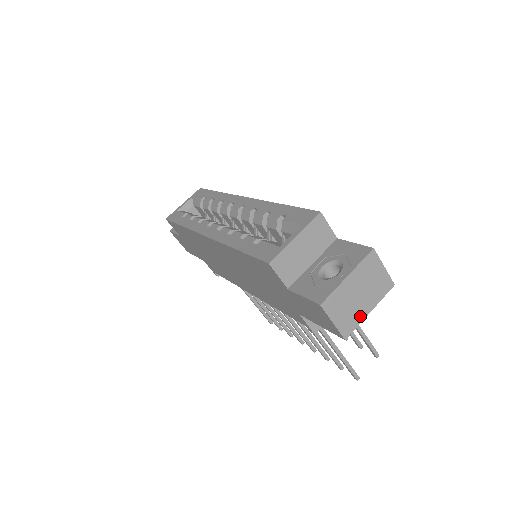
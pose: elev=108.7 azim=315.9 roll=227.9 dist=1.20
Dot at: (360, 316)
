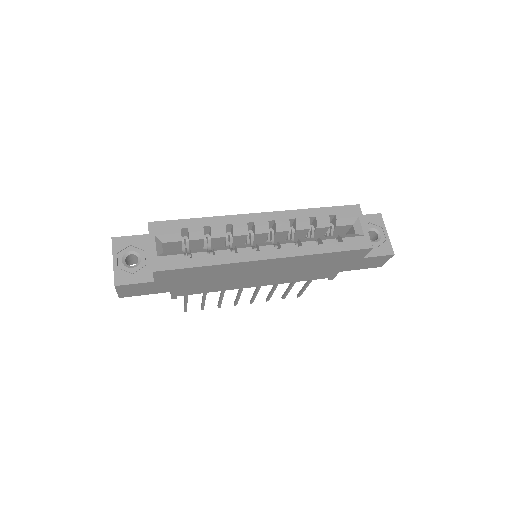
Dot at: occluded
